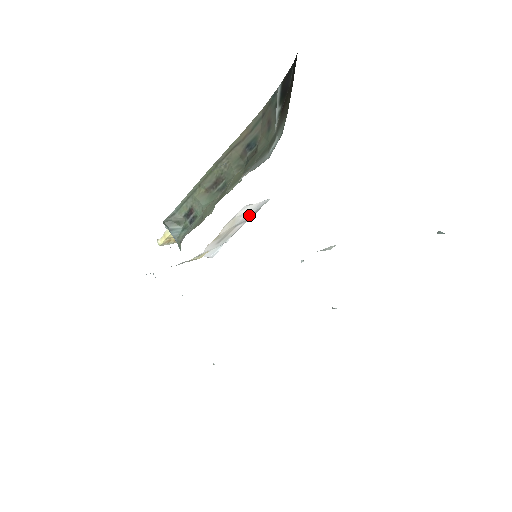
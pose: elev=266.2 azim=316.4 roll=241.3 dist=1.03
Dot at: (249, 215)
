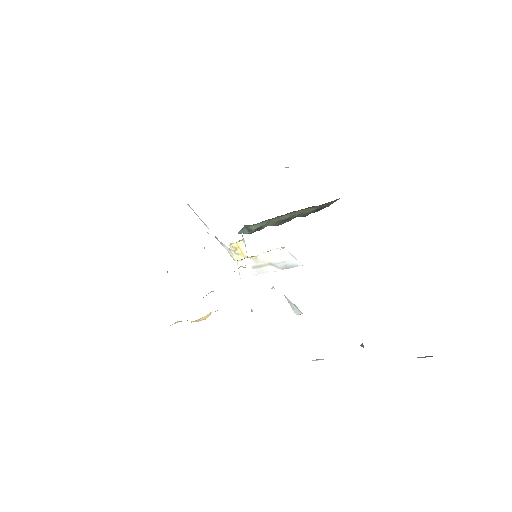
Dot at: (283, 264)
